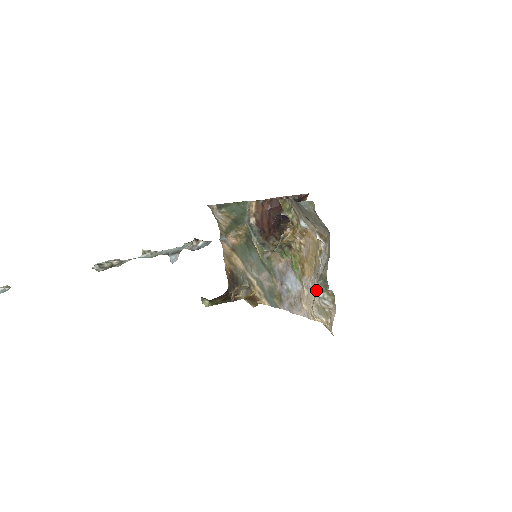
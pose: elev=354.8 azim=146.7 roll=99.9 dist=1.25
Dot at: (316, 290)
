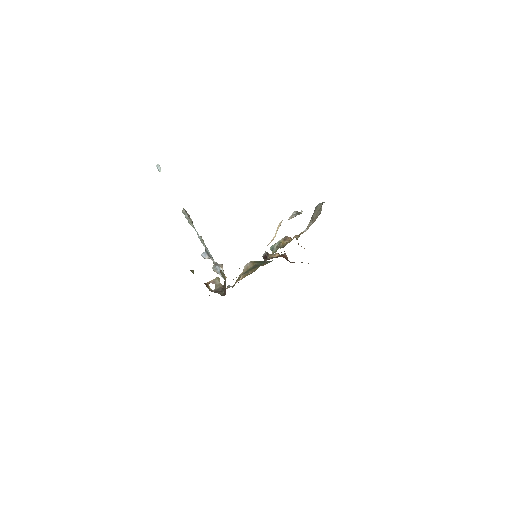
Dot at: occluded
